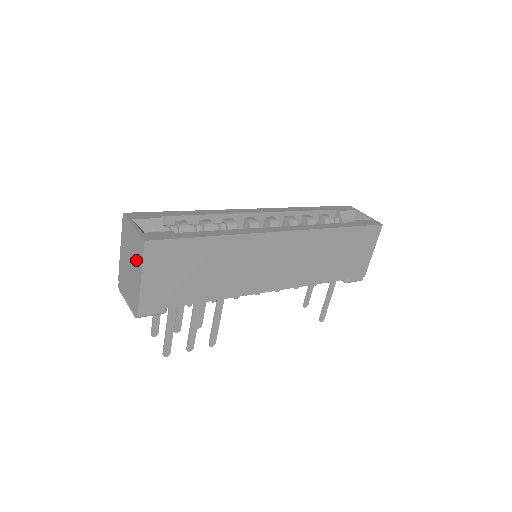
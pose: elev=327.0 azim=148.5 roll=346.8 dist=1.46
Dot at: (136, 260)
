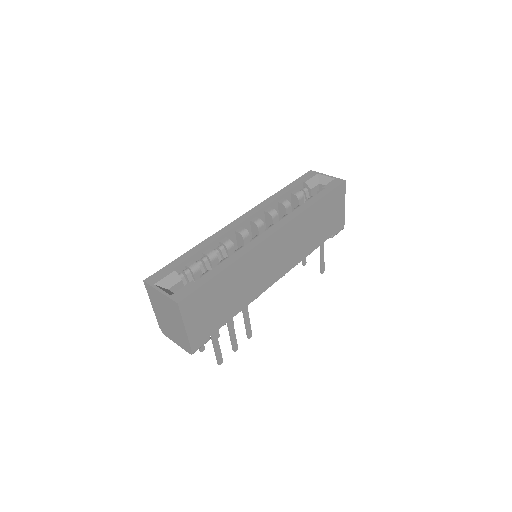
Dot at: (174, 316)
